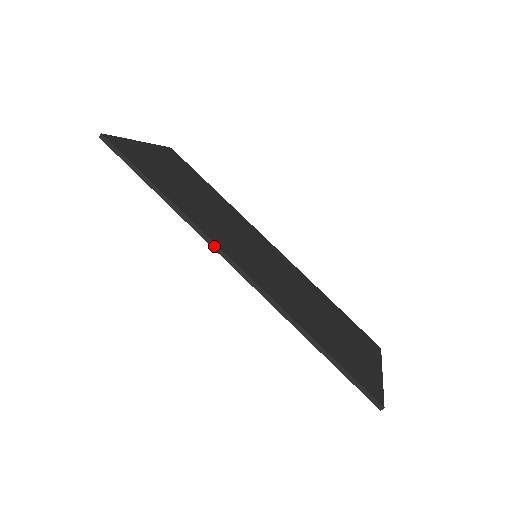
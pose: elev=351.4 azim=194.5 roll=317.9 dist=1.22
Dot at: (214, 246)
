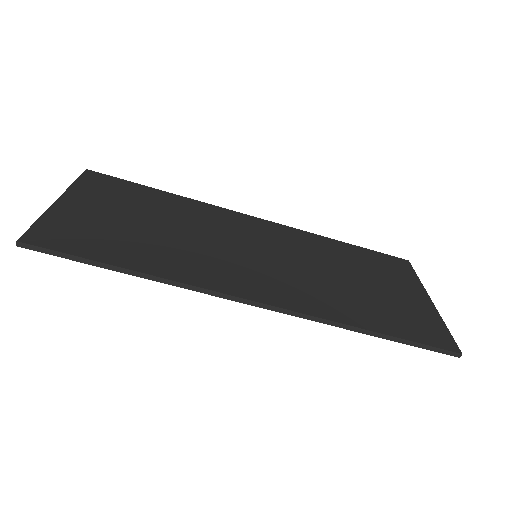
Dot at: (221, 296)
